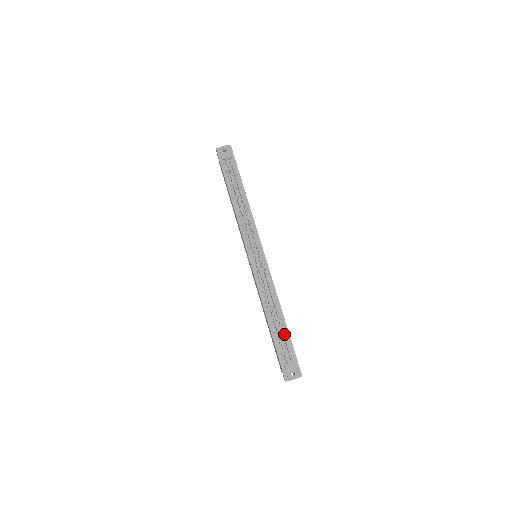
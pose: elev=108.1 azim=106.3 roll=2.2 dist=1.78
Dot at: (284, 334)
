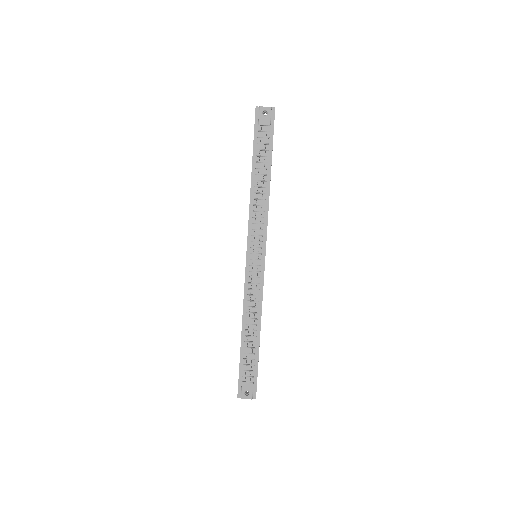
Dot at: (254, 352)
